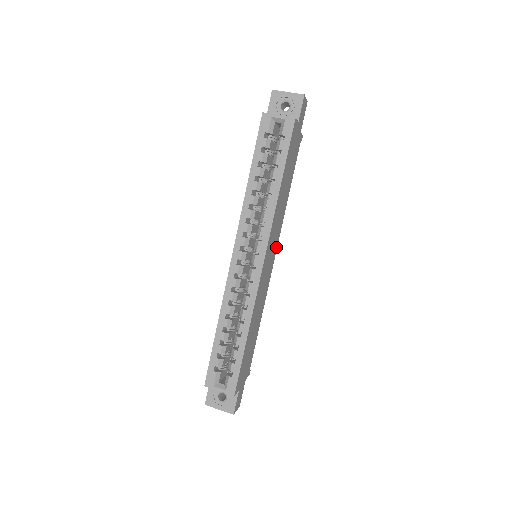
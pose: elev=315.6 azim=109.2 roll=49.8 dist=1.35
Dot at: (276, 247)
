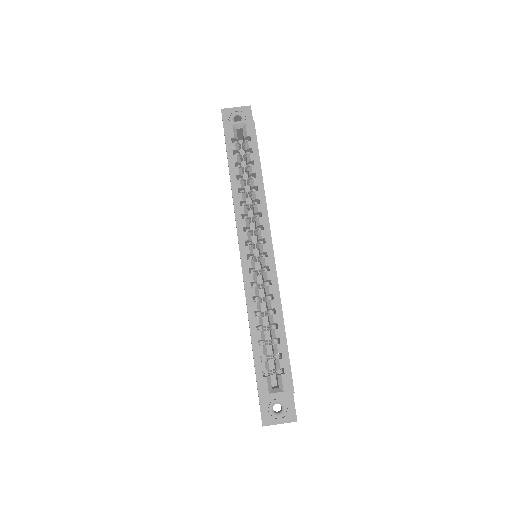
Dot at: occluded
